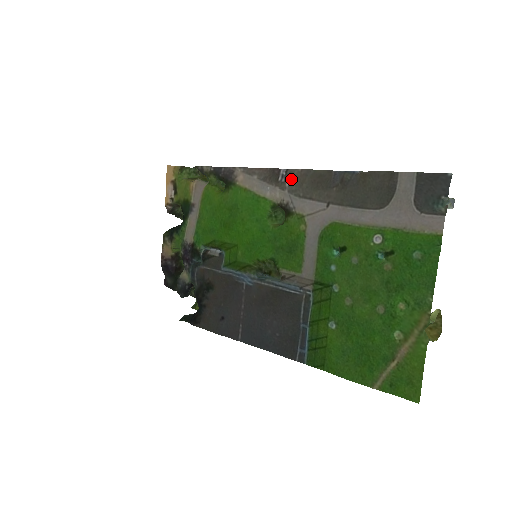
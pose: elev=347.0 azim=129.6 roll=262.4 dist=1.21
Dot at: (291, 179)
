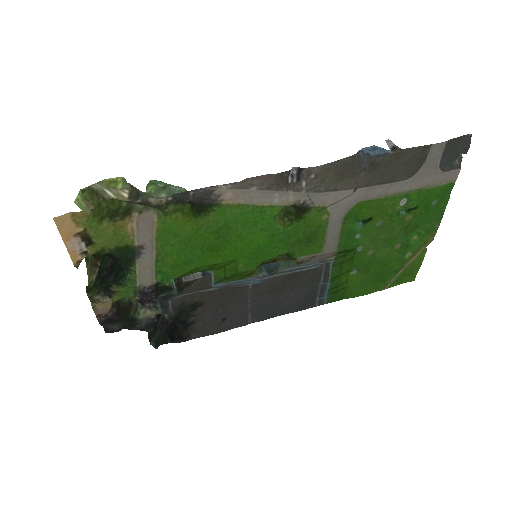
Dot at: (309, 178)
